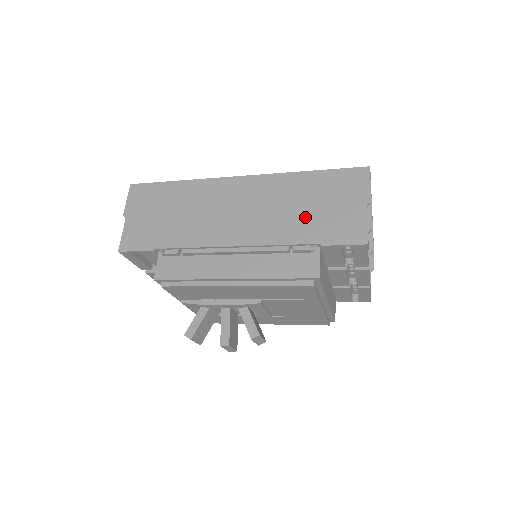
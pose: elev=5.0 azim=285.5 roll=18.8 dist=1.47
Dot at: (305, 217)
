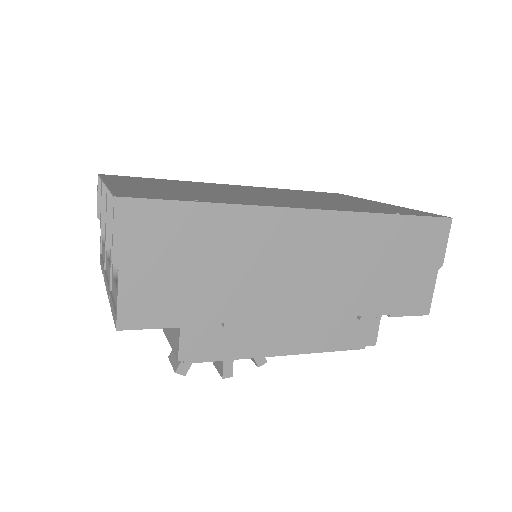
Dot at: (380, 281)
